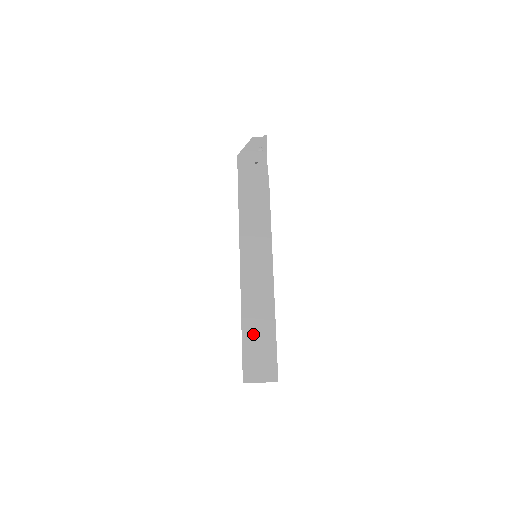
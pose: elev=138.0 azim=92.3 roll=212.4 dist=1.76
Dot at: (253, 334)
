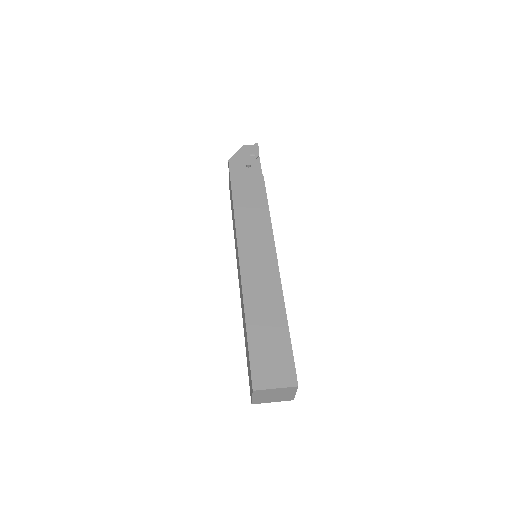
Dot at: (261, 332)
